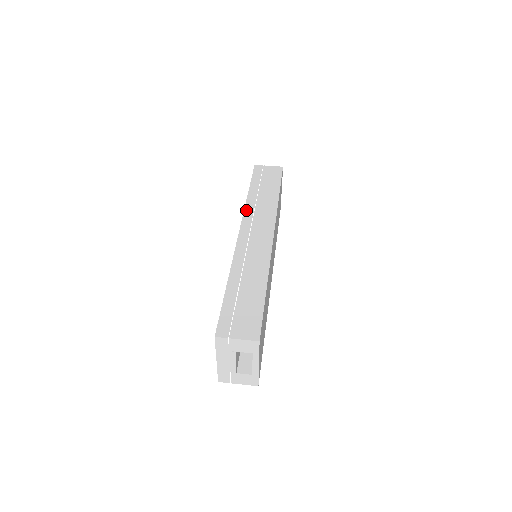
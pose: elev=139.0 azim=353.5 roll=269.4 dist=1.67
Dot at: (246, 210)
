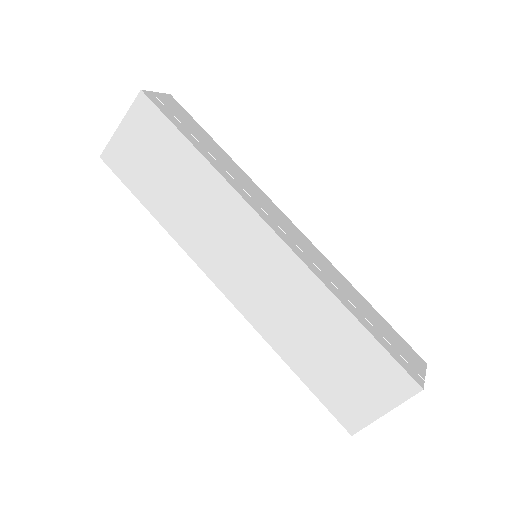
Dot at: (238, 190)
